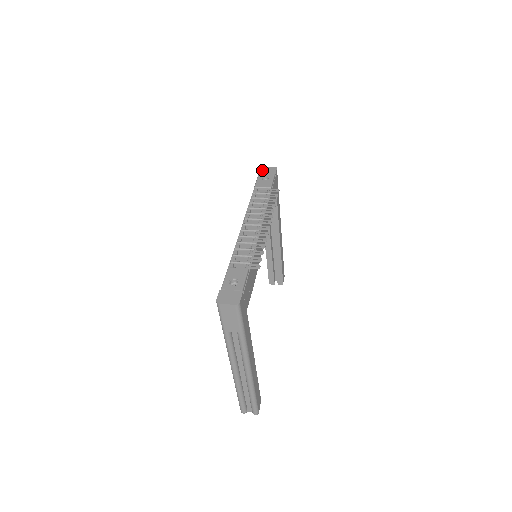
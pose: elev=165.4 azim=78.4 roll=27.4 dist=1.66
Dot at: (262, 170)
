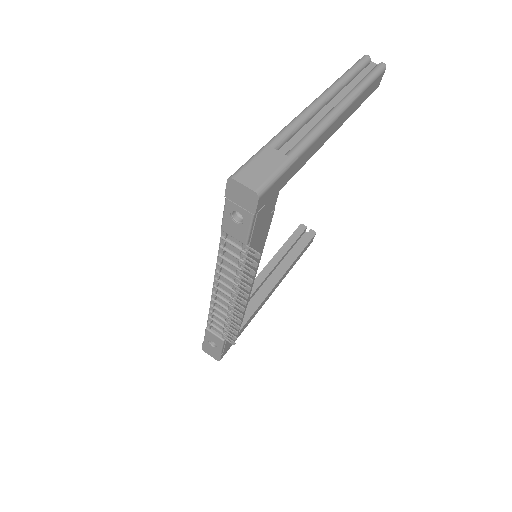
Dot at: (231, 190)
